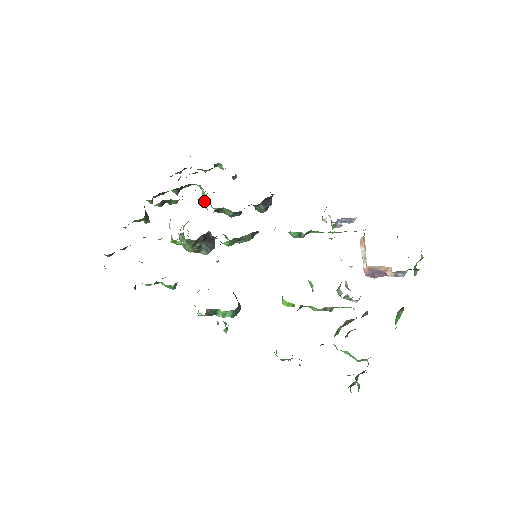
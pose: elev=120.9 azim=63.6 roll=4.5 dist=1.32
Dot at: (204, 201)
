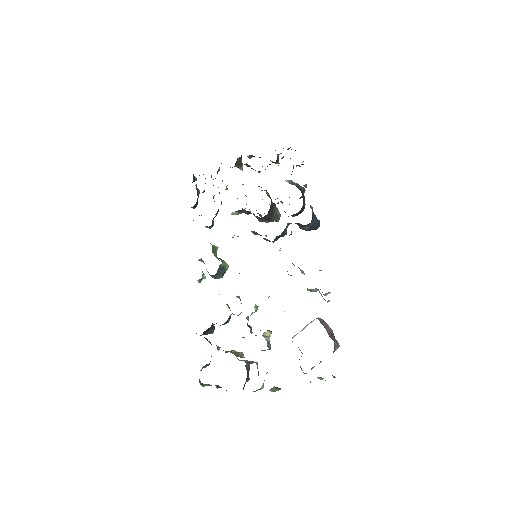
Dot at: occluded
